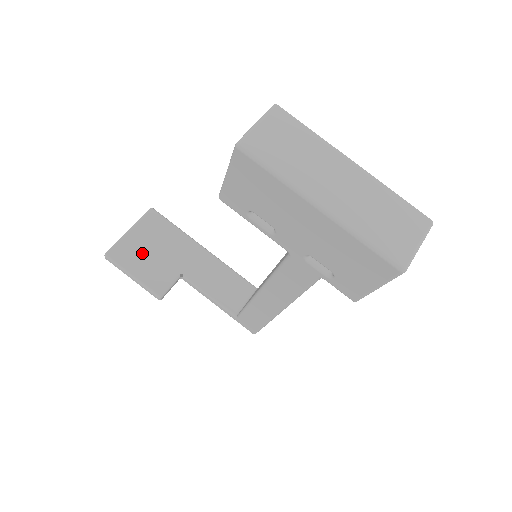
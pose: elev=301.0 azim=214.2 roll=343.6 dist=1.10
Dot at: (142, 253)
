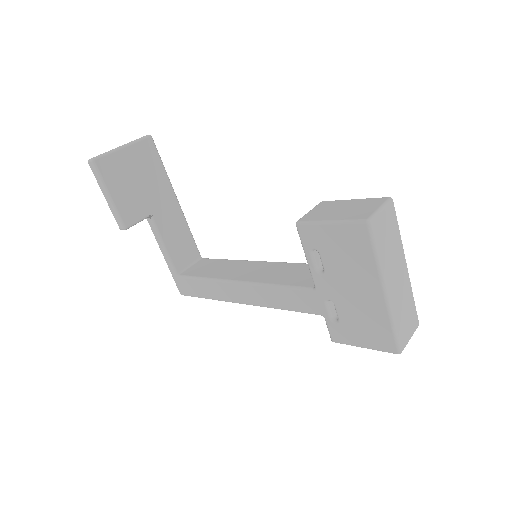
Dot at: (127, 177)
